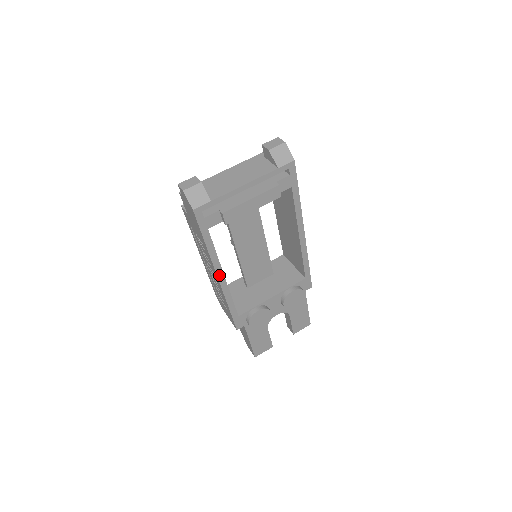
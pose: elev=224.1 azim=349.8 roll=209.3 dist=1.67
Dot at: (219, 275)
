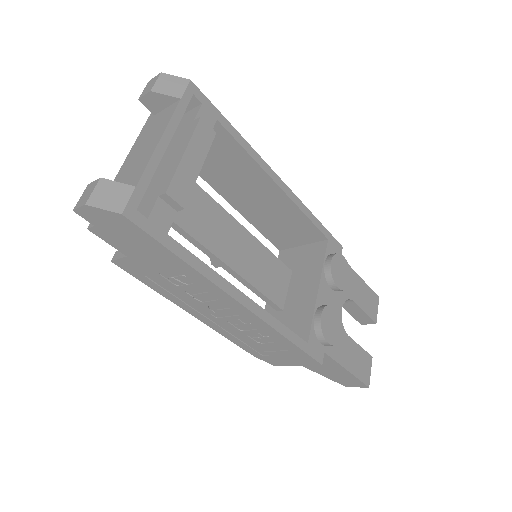
Dot at: (238, 298)
